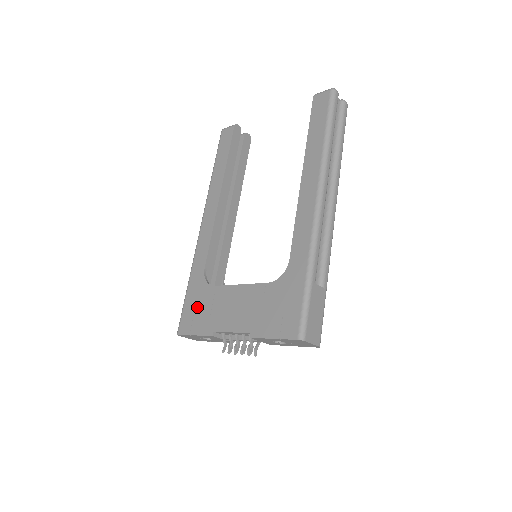
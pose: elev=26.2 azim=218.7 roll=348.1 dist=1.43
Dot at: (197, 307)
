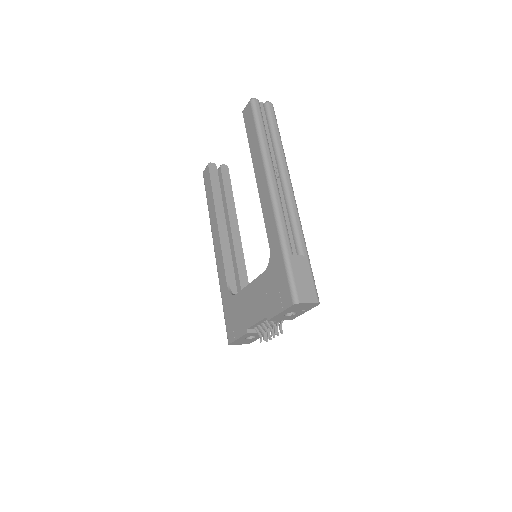
Dot at: (232, 316)
